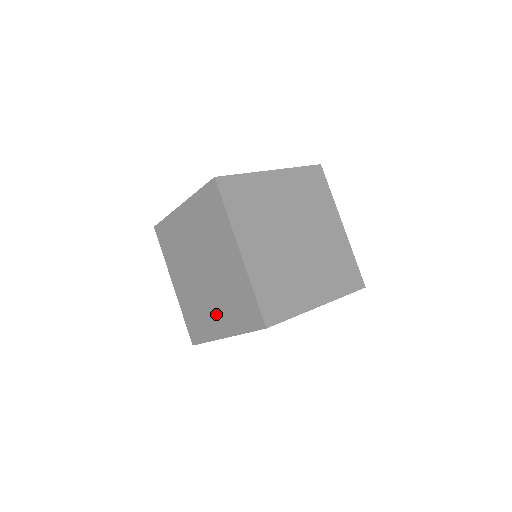
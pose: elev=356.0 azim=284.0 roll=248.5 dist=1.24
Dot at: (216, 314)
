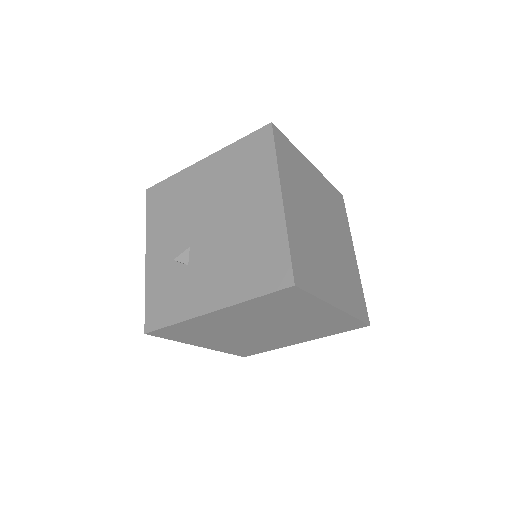
Dot at: occluded
